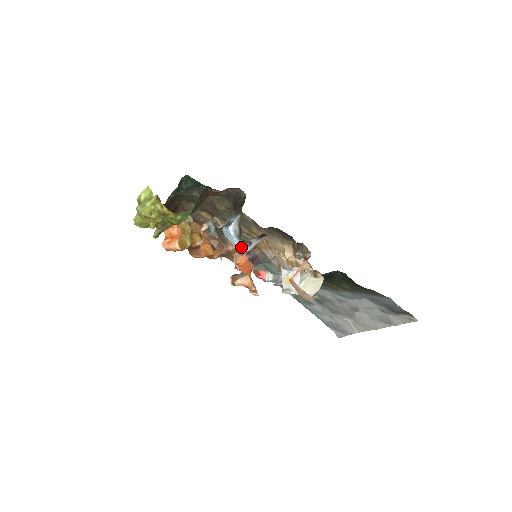
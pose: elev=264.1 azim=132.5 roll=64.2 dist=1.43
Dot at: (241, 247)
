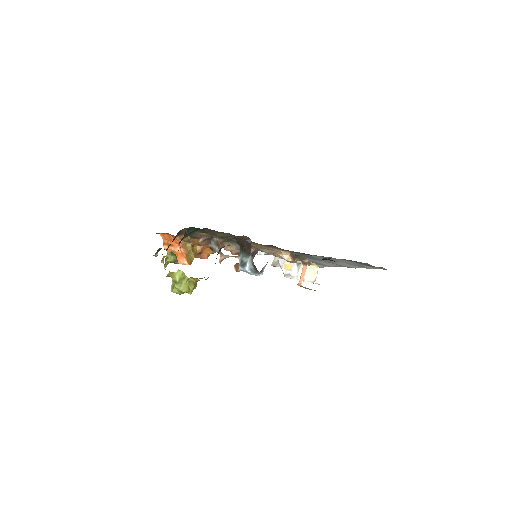
Dot at: (257, 275)
